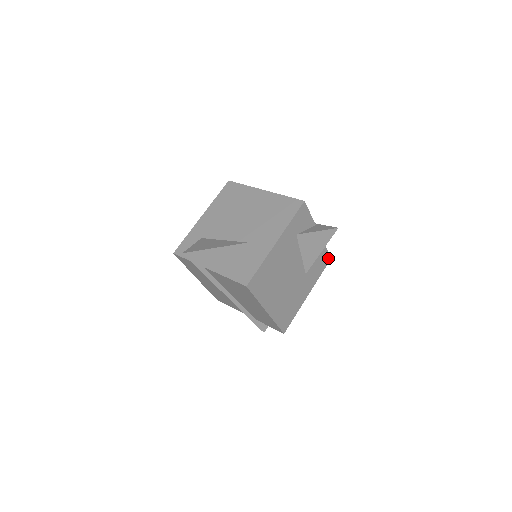
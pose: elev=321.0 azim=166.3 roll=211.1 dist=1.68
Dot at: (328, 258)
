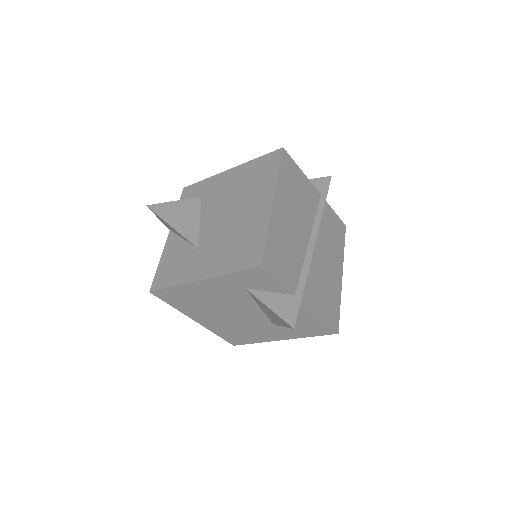
Dot at: (331, 331)
